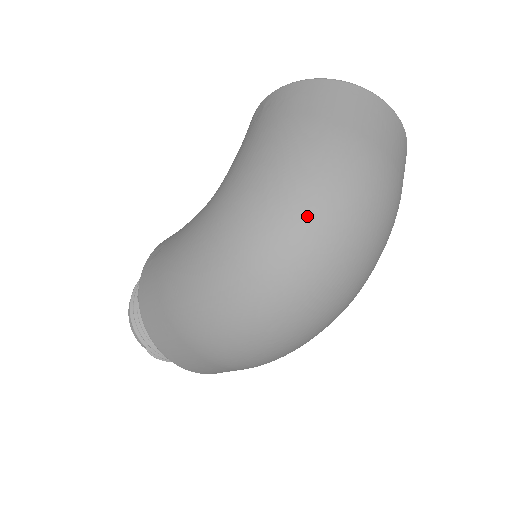
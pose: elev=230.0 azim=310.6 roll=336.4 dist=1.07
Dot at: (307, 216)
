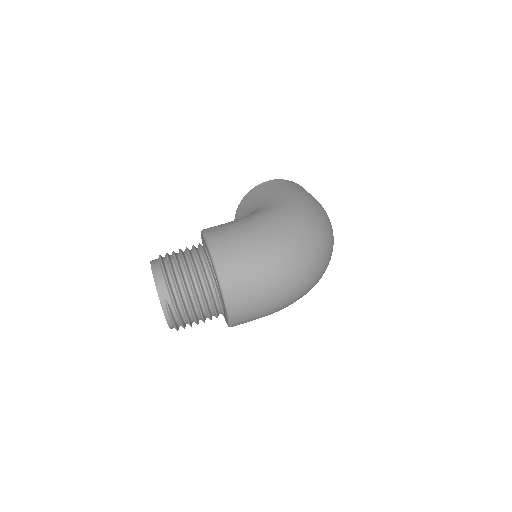
Dot at: (326, 224)
